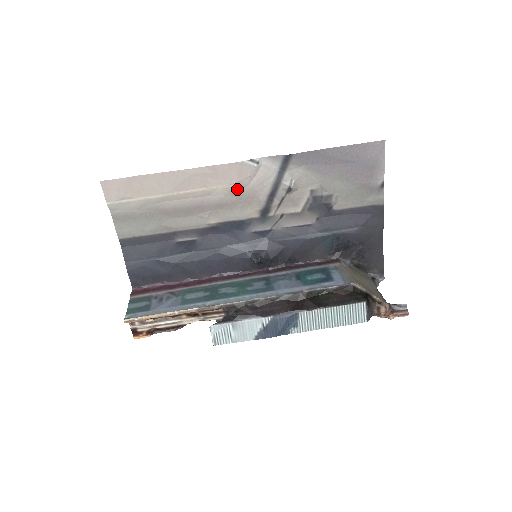
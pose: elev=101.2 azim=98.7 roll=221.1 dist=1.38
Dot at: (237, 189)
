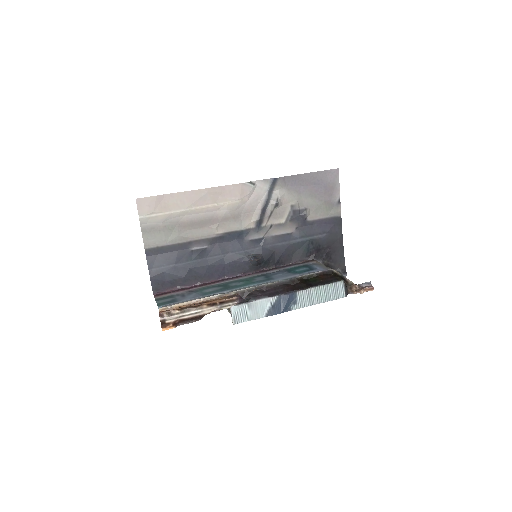
Dot at: (239, 205)
